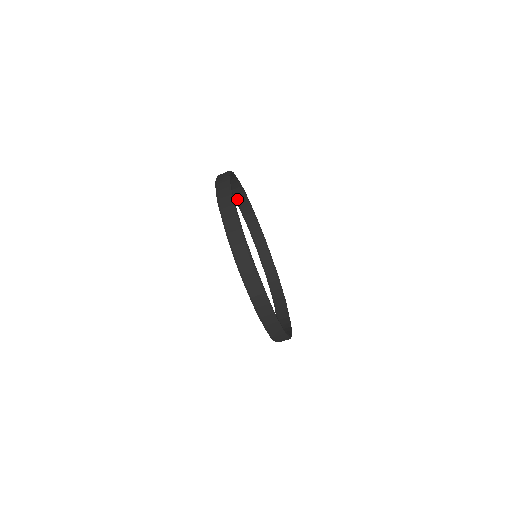
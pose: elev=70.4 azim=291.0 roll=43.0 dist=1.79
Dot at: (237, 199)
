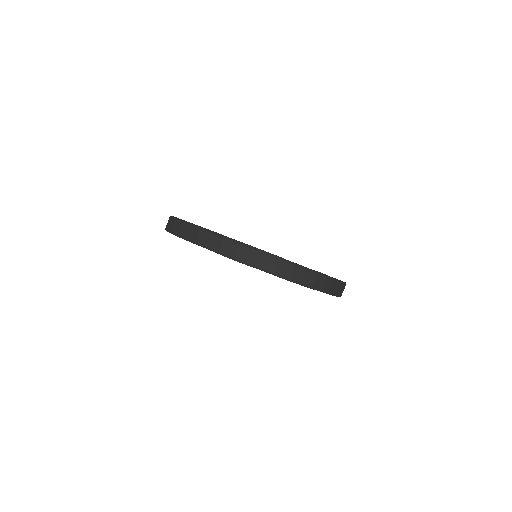
Dot at: occluded
